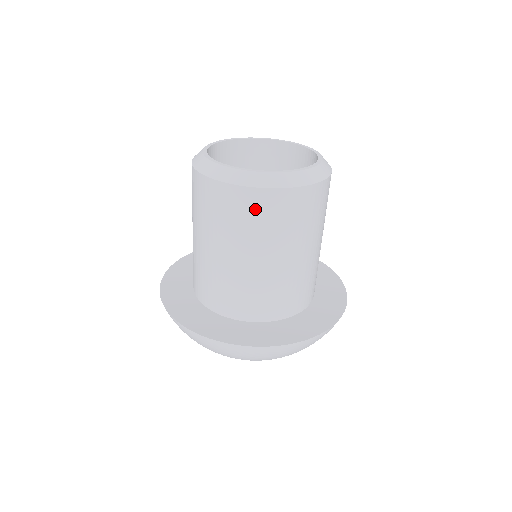
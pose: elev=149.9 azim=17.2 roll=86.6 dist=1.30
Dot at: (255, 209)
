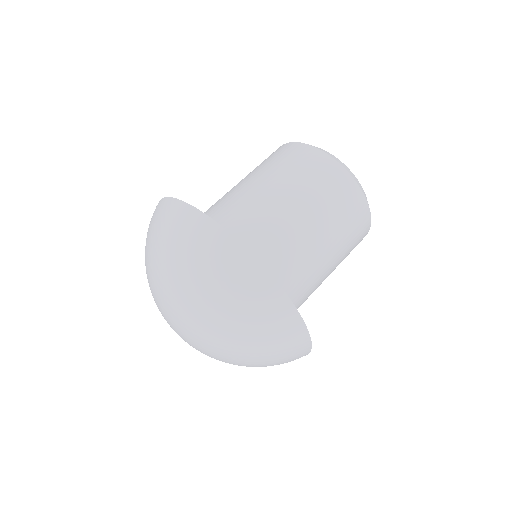
Dot at: (293, 155)
